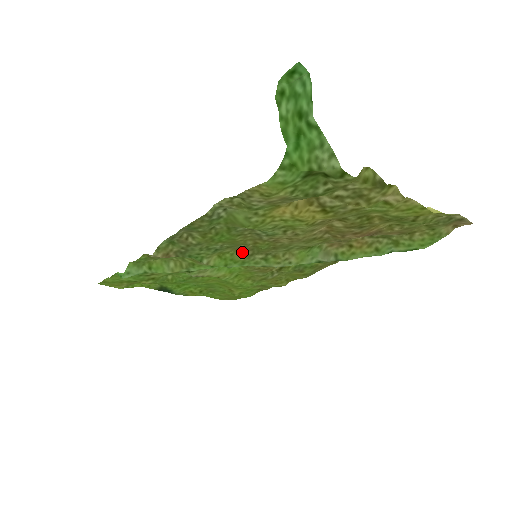
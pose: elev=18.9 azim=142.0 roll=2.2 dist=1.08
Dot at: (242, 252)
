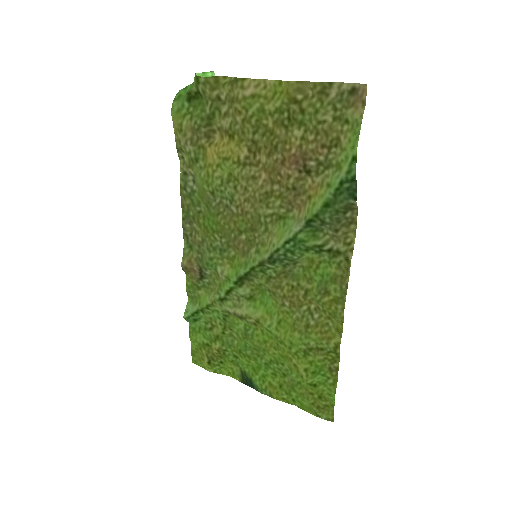
Dot at: (241, 250)
